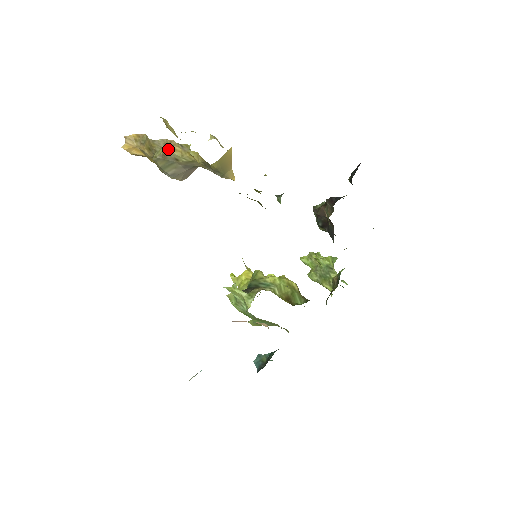
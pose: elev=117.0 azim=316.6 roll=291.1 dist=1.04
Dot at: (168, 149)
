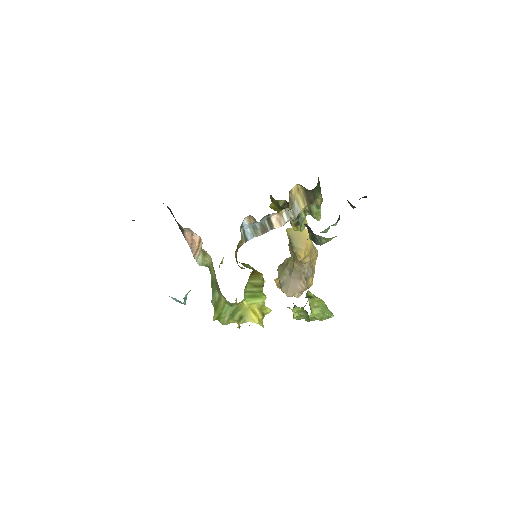
Dot at: (287, 258)
